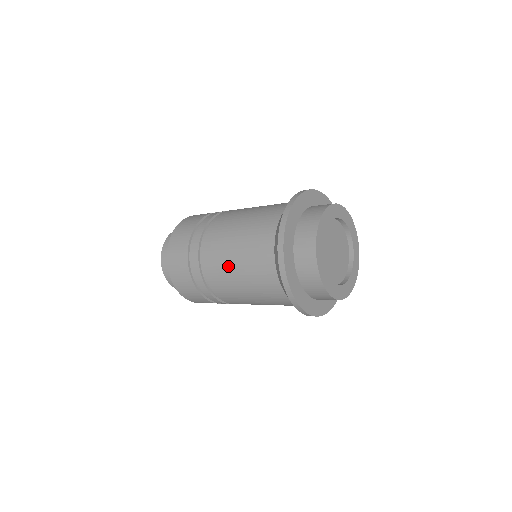
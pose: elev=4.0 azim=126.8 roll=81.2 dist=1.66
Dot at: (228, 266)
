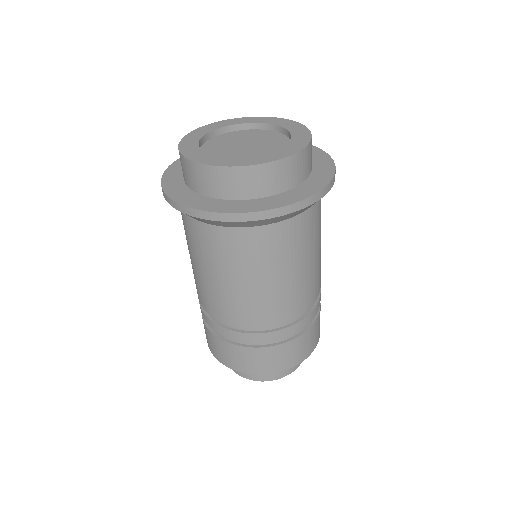
Dot at: occluded
